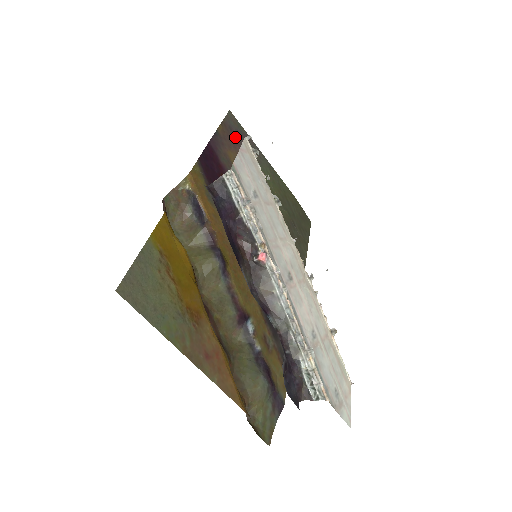
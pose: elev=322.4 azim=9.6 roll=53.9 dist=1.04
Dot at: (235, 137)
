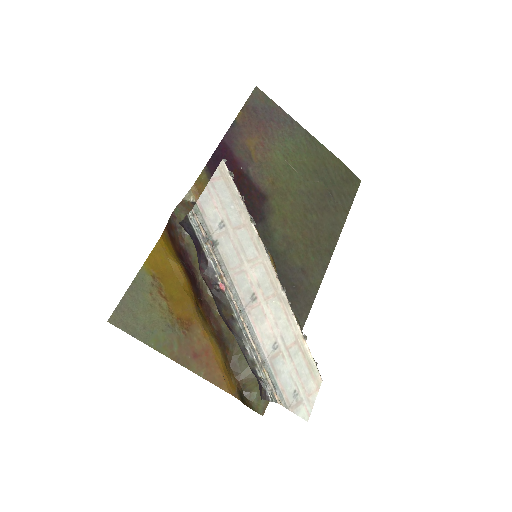
Dot at: (260, 118)
